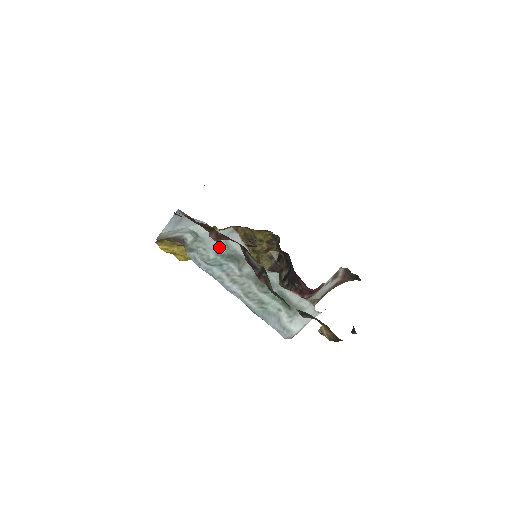
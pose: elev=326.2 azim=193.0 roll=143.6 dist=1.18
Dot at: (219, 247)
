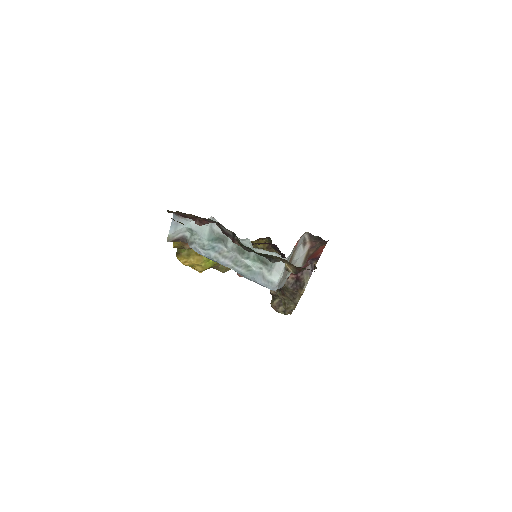
Dot at: (208, 234)
